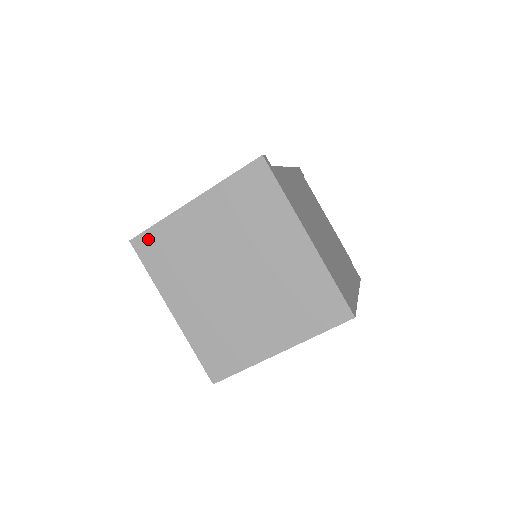
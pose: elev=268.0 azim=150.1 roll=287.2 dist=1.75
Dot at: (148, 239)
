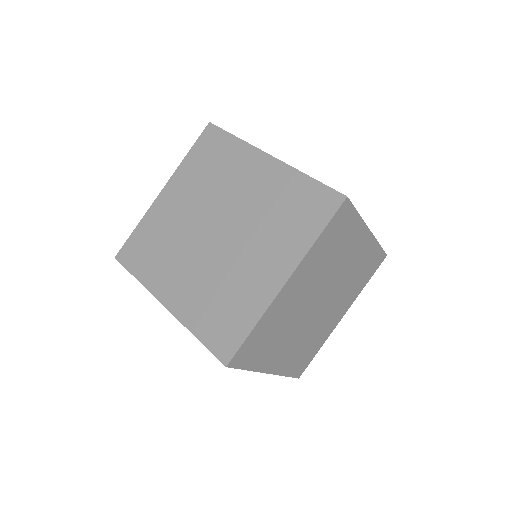
Dot at: (131, 246)
